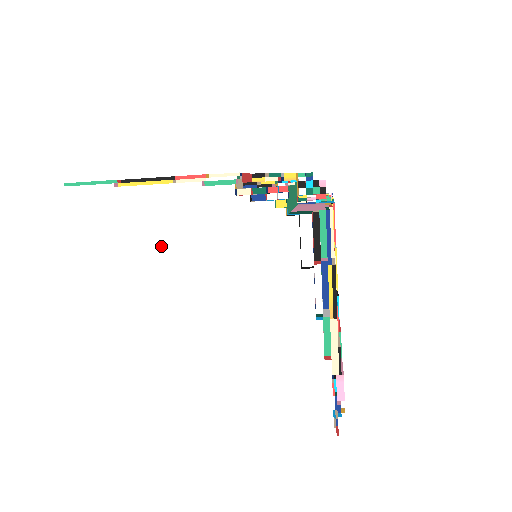
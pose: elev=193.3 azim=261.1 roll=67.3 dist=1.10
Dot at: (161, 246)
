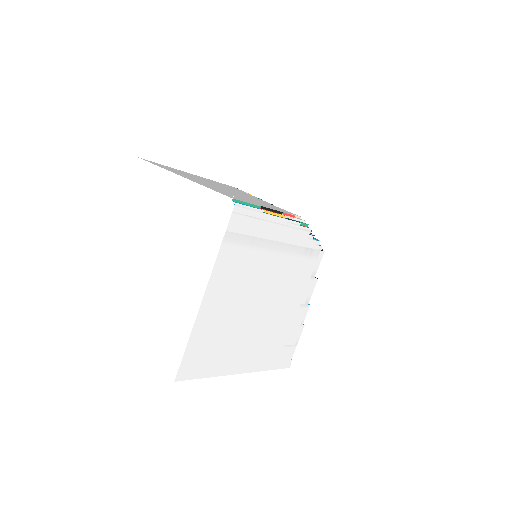
Dot at: (268, 255)
